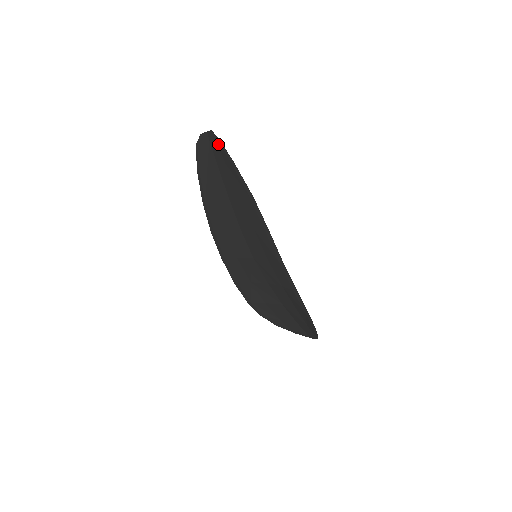
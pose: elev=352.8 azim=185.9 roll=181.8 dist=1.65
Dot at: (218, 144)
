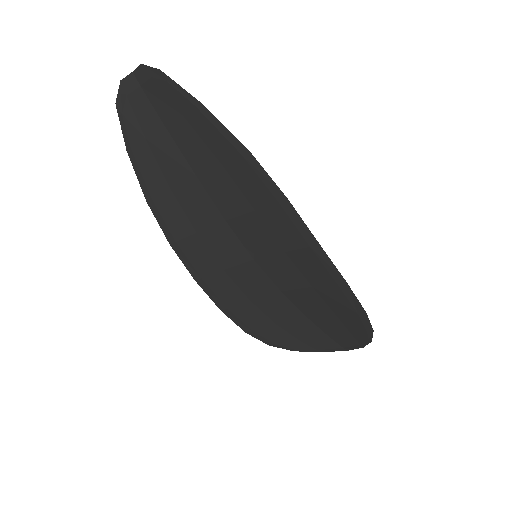
Dot at: (161, 83)
